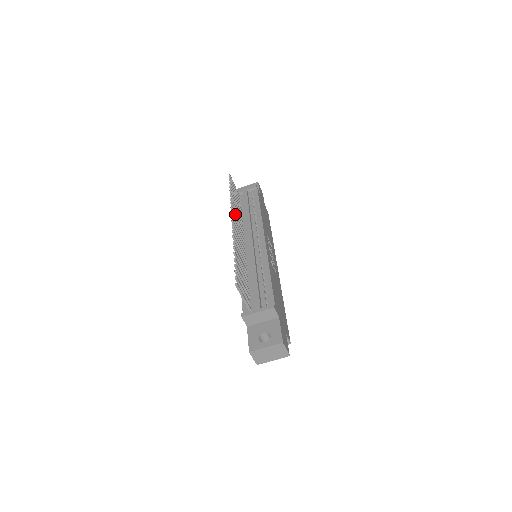
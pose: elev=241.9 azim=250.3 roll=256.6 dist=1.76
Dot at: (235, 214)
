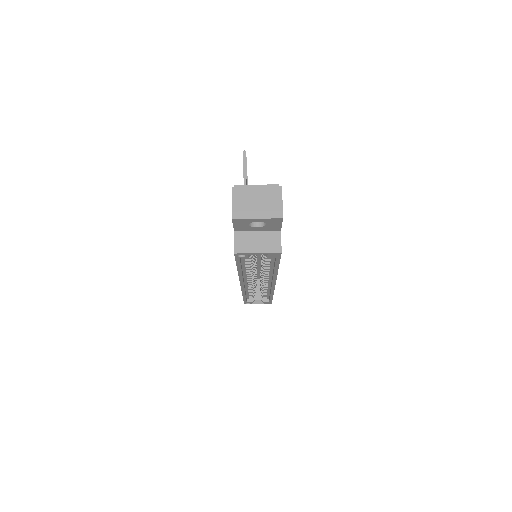
Dot at: occluded
